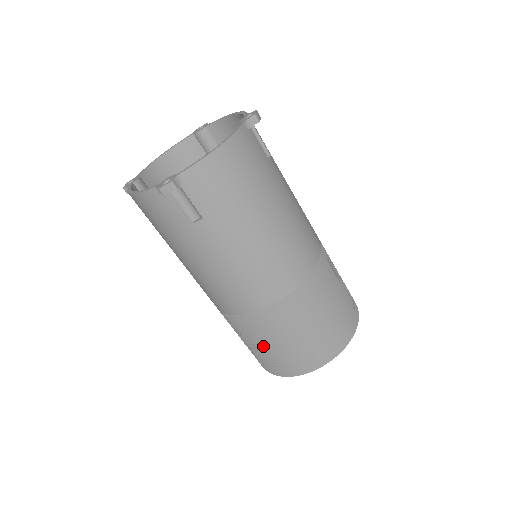
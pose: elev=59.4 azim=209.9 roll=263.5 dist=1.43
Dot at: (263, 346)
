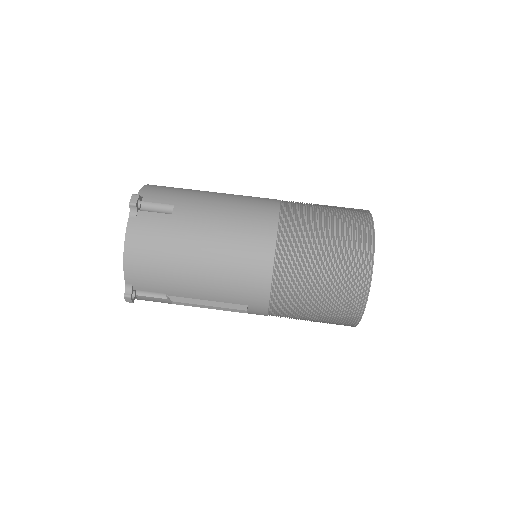
Dot at: (323, 249)
